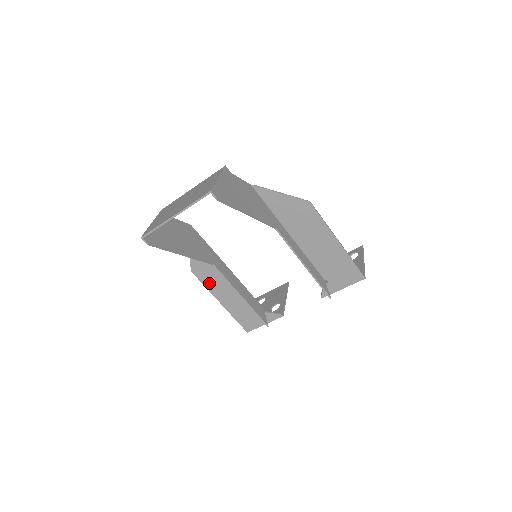
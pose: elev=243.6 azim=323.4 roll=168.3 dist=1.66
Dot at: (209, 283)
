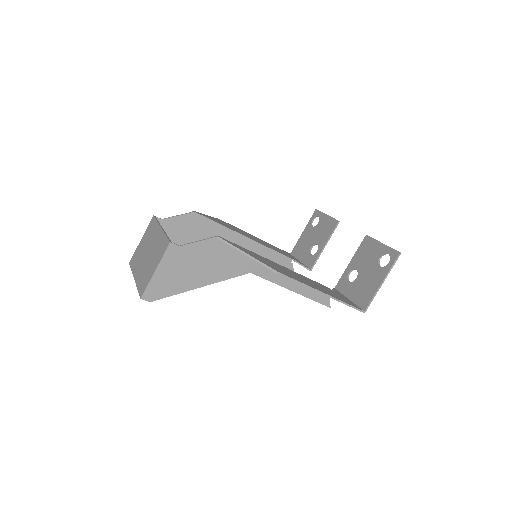
Dot at: occluded
